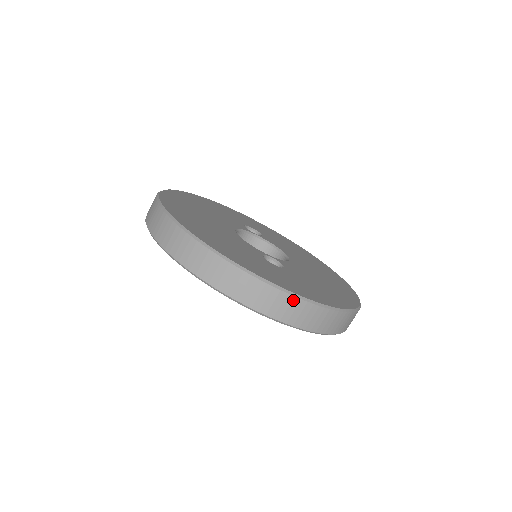
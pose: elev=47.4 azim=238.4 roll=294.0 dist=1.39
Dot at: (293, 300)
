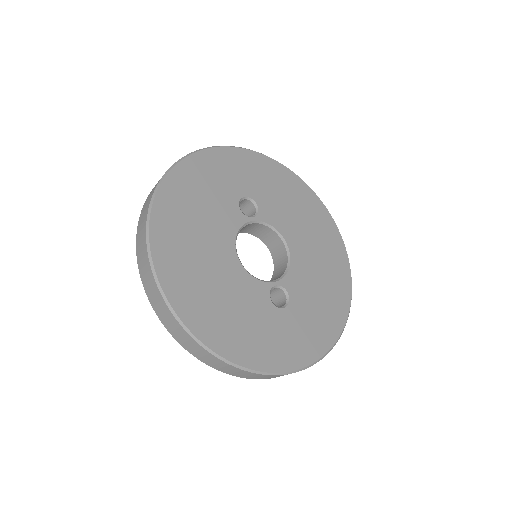
Dot at: (301, 370)
